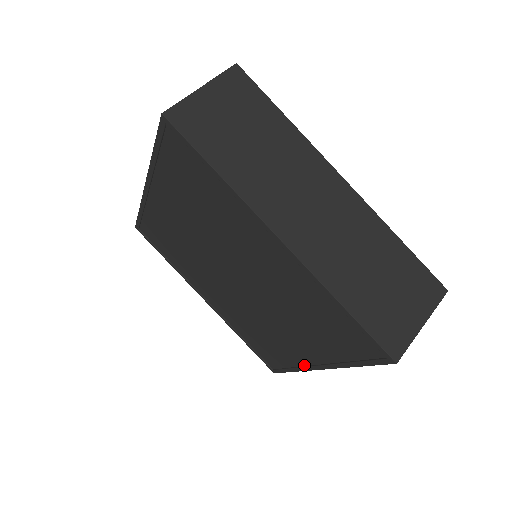
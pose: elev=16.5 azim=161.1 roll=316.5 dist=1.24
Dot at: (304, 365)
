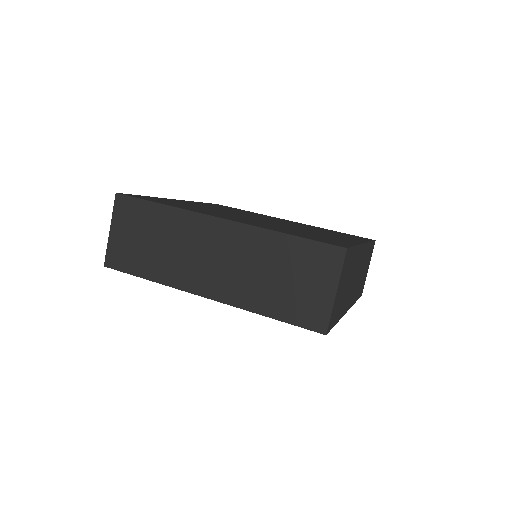
Dot at: occluded
